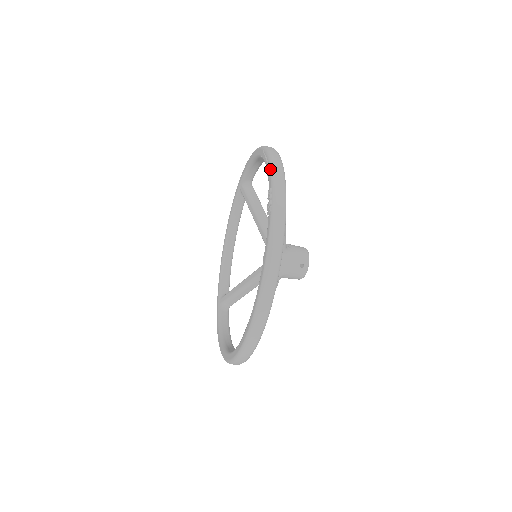
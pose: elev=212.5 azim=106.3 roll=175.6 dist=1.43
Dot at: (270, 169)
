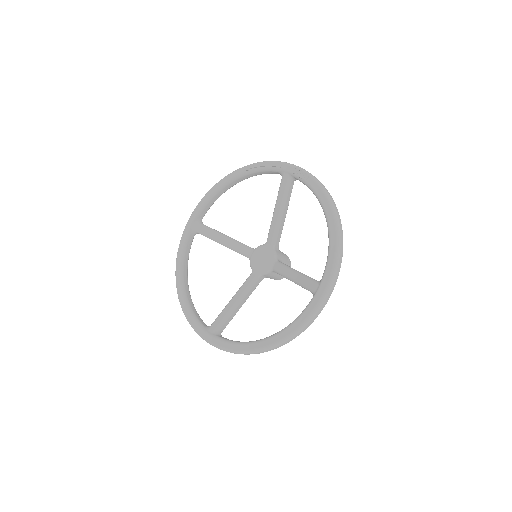
Dot at: (280, 163)
